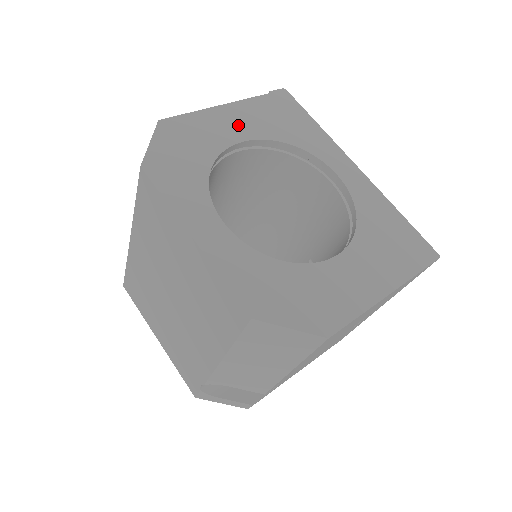
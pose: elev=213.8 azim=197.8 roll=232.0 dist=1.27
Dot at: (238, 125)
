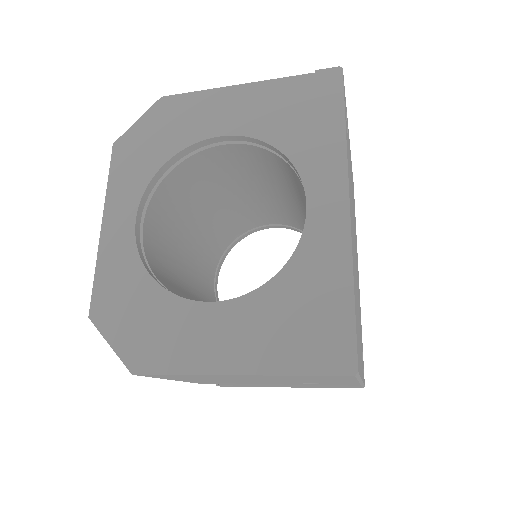
Dot at: (236, 114)
